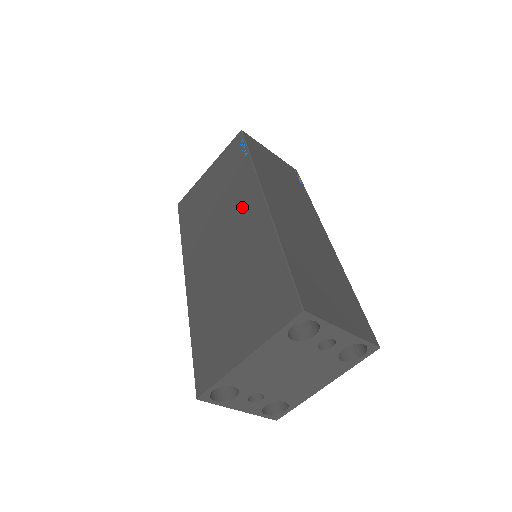
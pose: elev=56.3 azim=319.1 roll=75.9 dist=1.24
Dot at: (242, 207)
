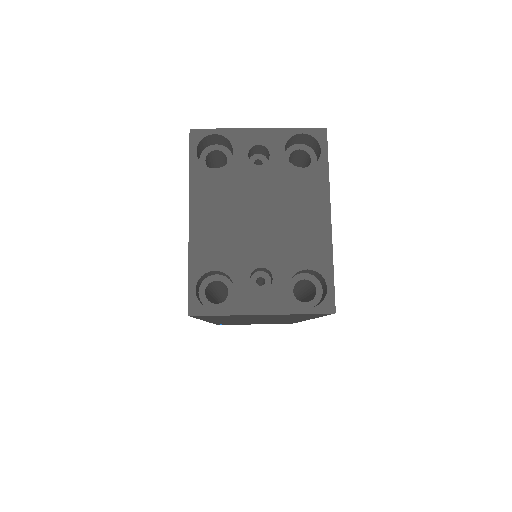
Dot at: occluded
